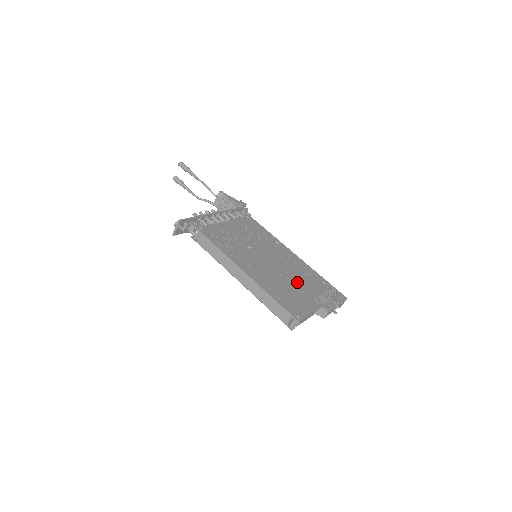
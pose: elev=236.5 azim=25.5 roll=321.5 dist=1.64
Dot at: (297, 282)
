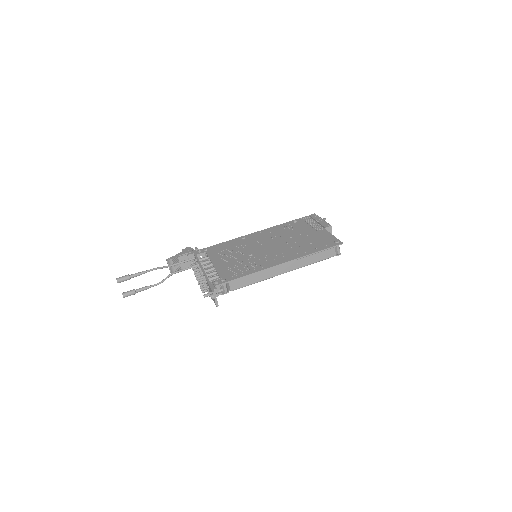
Dot at: (296, 236)
